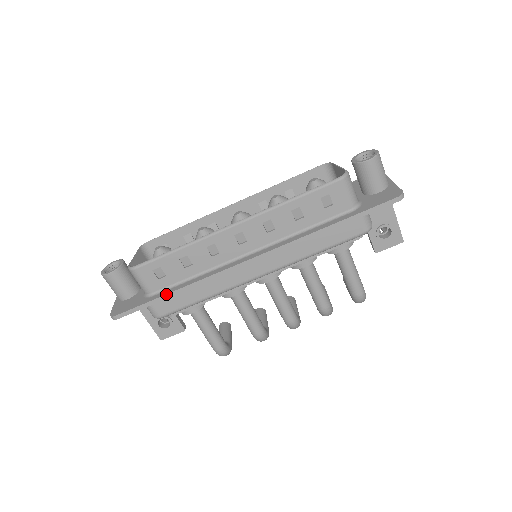
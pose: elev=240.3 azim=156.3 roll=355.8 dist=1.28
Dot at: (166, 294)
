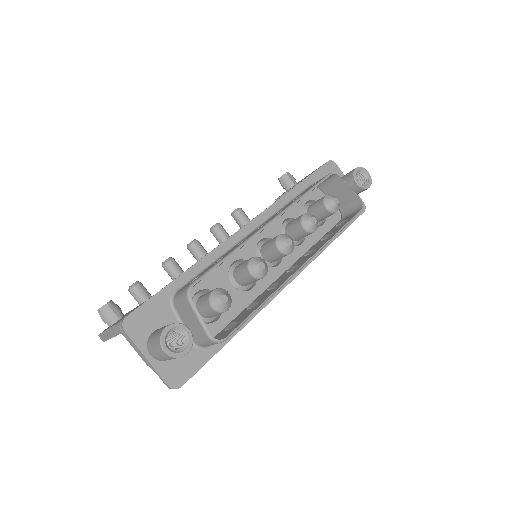
Dot at: occluded
